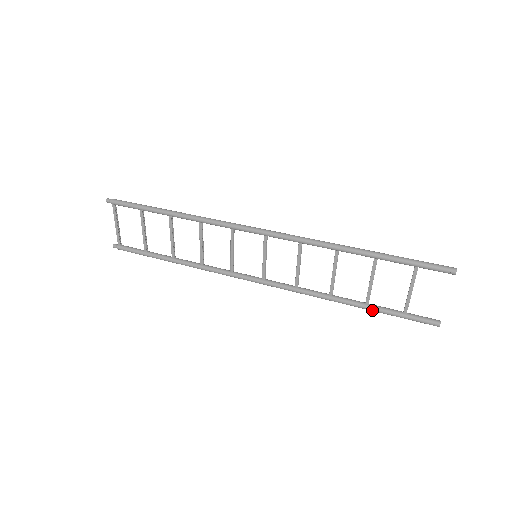
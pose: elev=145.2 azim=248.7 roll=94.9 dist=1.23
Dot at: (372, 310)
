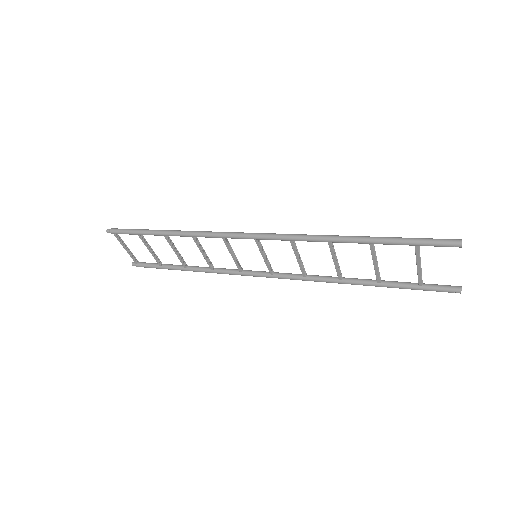
Dot at: occluded
